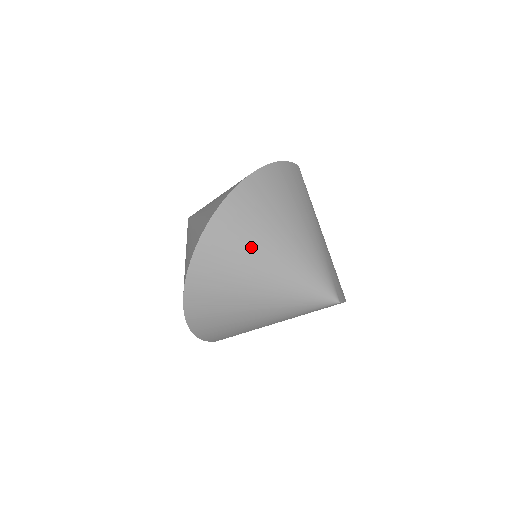
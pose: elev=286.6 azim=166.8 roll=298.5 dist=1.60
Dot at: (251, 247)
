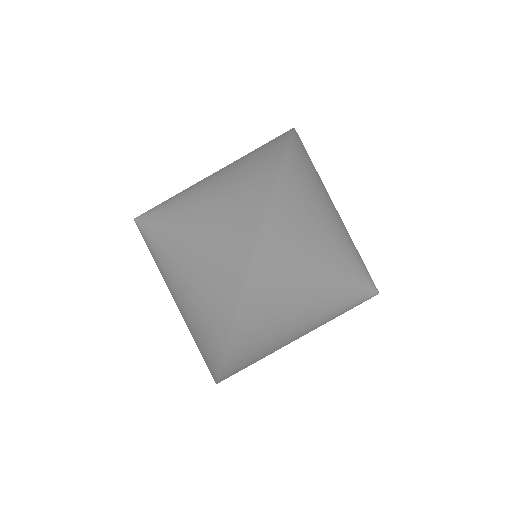
Dot at: (307, 245)
